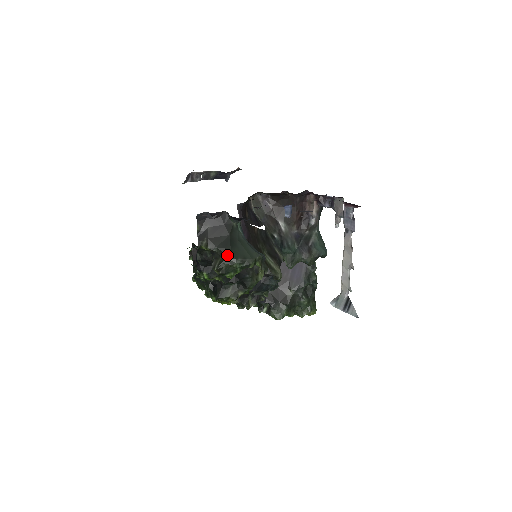
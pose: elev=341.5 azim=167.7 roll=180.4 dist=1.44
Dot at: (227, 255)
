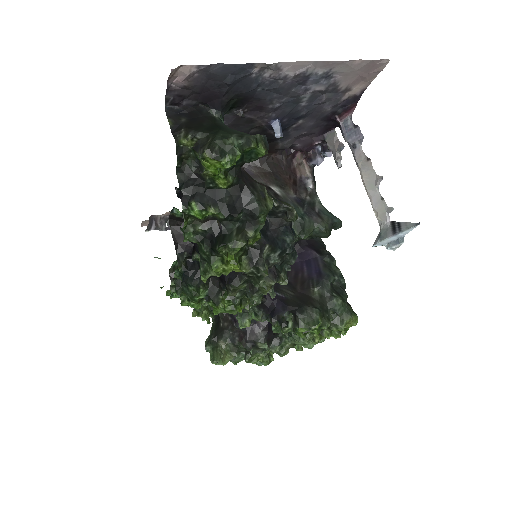
Dot at: (217, 133)
